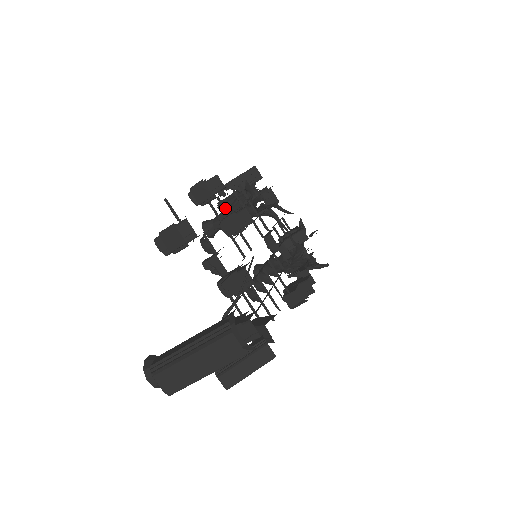
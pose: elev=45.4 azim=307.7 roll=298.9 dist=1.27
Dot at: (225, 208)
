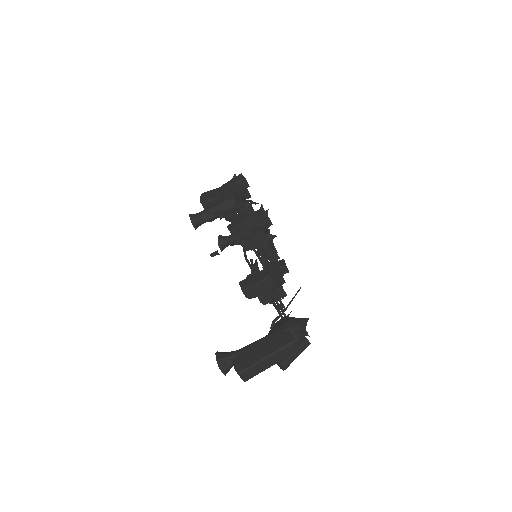
Dot at: occluded
